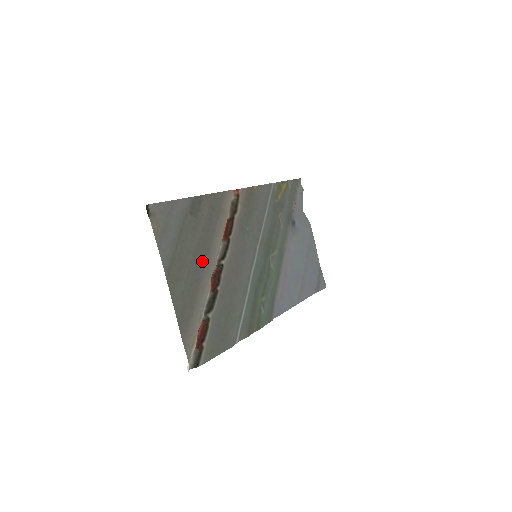
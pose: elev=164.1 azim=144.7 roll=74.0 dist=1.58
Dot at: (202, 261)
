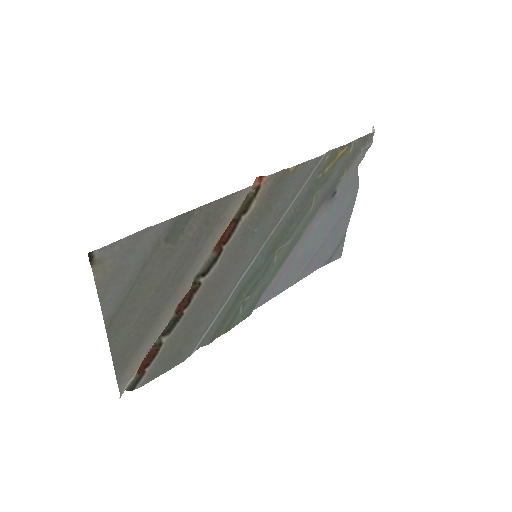
Dot at: (168, 293)
